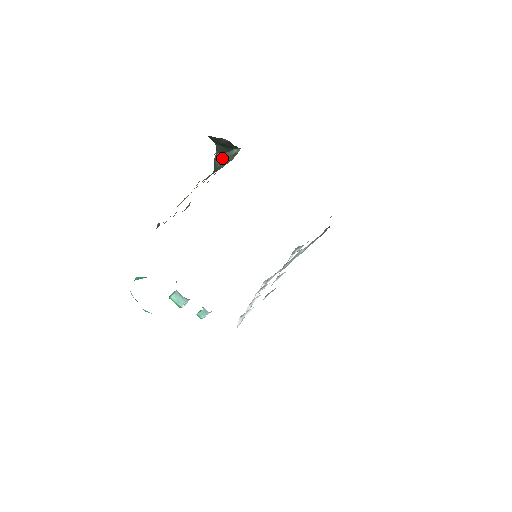
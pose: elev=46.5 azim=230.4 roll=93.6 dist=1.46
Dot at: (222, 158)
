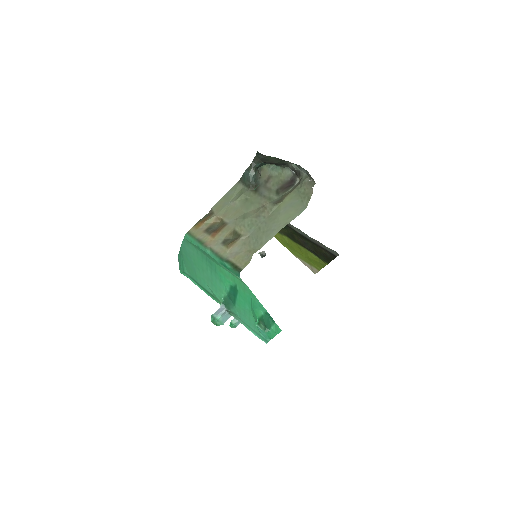
Dot at: (256, 173)
